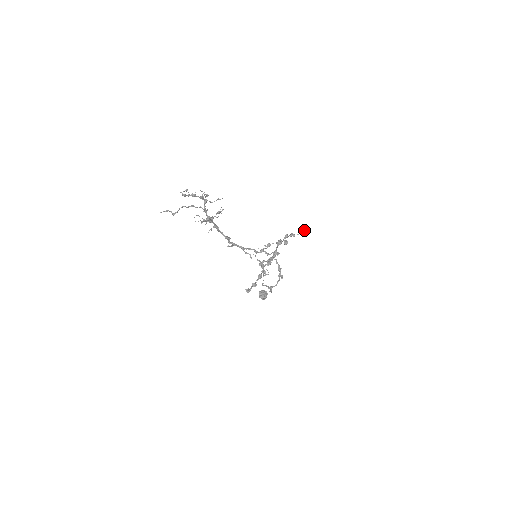
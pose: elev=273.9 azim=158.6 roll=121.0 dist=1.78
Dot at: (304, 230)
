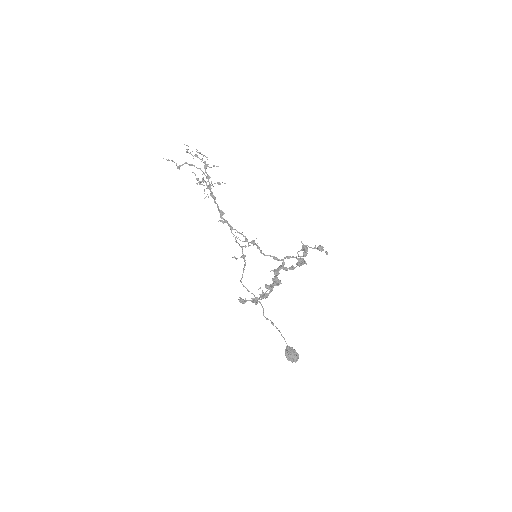
Dot at: (320, 245)
